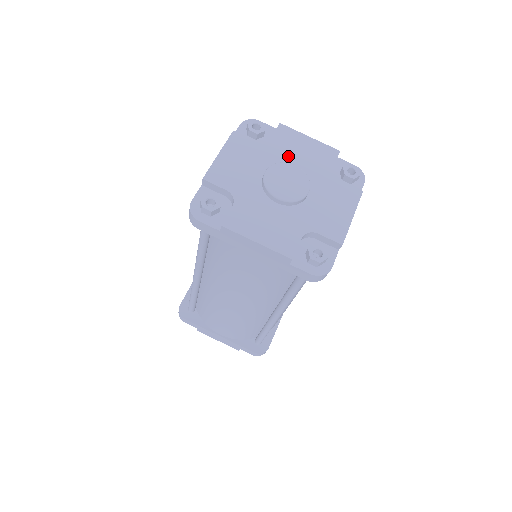
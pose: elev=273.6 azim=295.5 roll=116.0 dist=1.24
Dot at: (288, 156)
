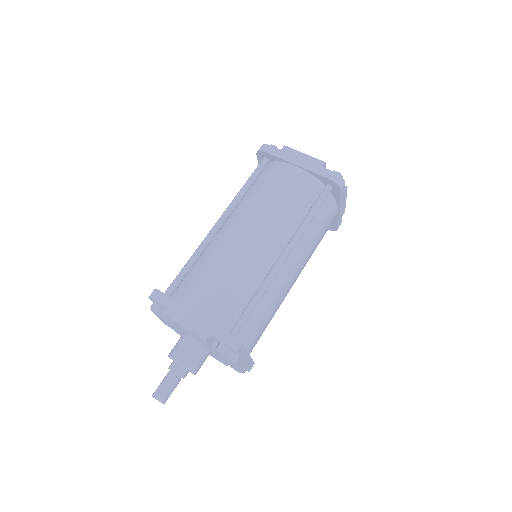
Dot at: occluded
